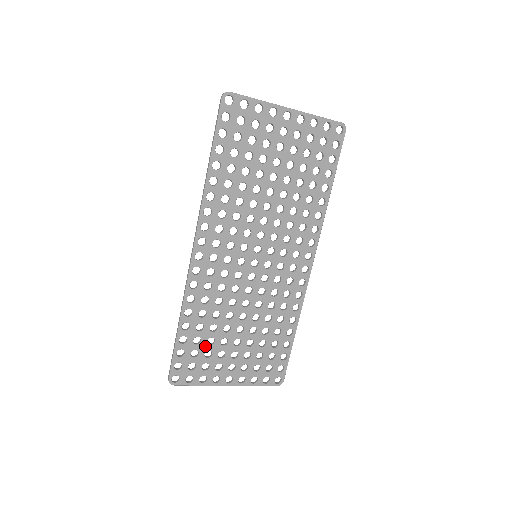
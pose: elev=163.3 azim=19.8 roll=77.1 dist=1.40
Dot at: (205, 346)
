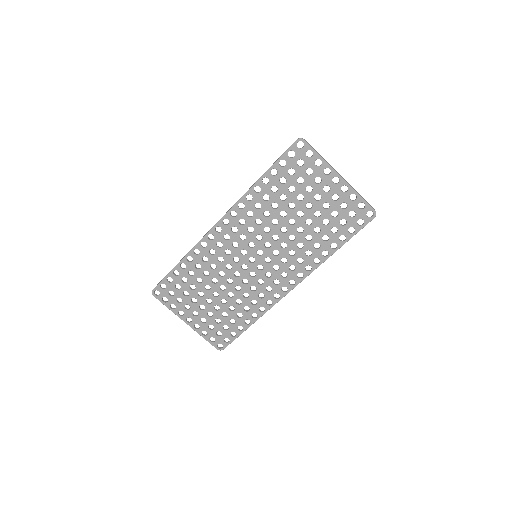
Dot at: (187, 287)
